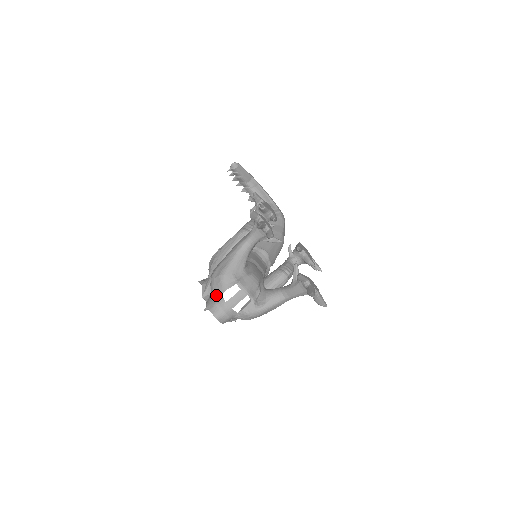
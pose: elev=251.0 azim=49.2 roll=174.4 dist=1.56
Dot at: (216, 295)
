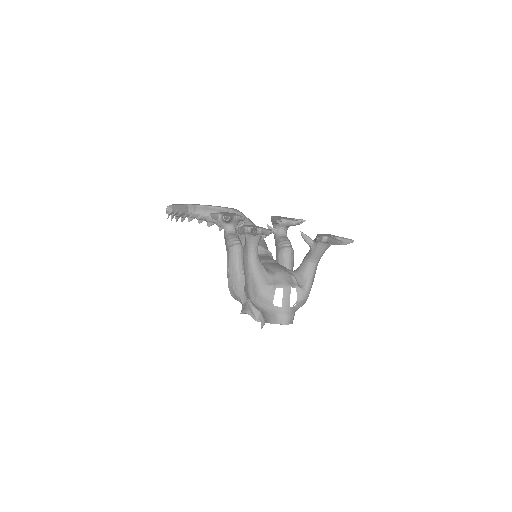
Dot at: (269, 310)
